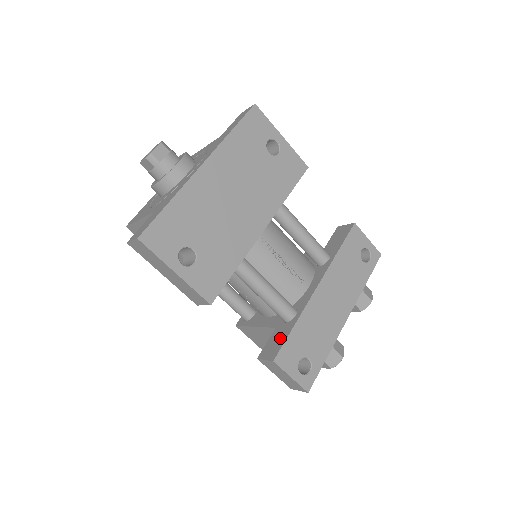
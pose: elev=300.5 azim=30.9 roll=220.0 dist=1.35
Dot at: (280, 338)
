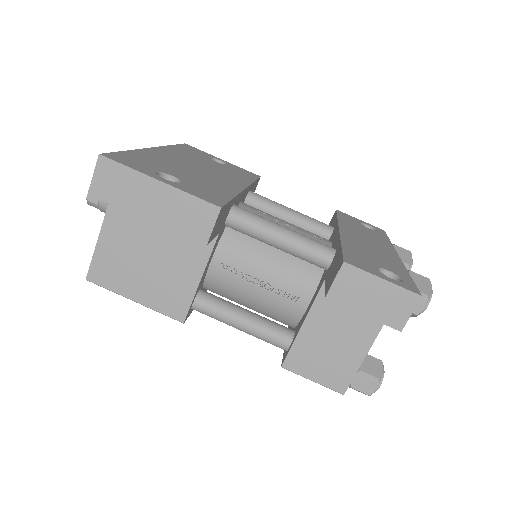
Dot at: (335, 262)
